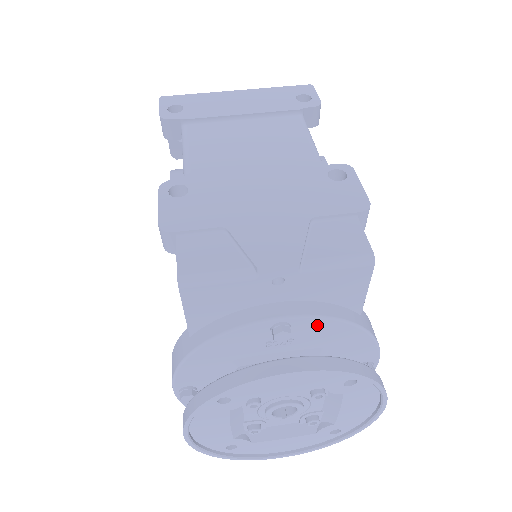
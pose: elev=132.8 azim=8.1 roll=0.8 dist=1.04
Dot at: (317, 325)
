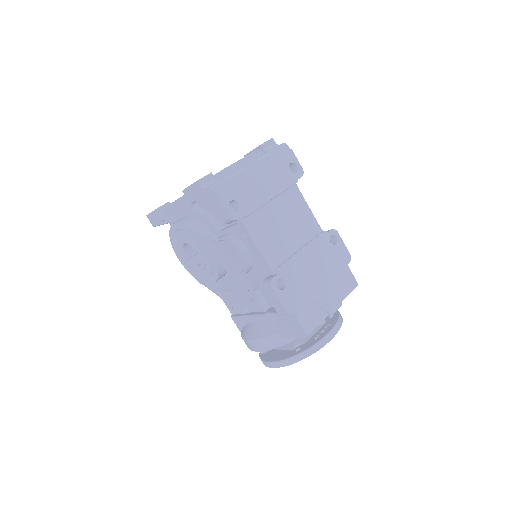
Dot at: occluded
